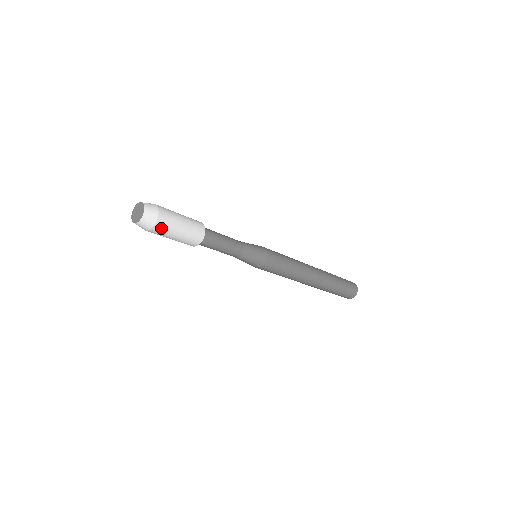
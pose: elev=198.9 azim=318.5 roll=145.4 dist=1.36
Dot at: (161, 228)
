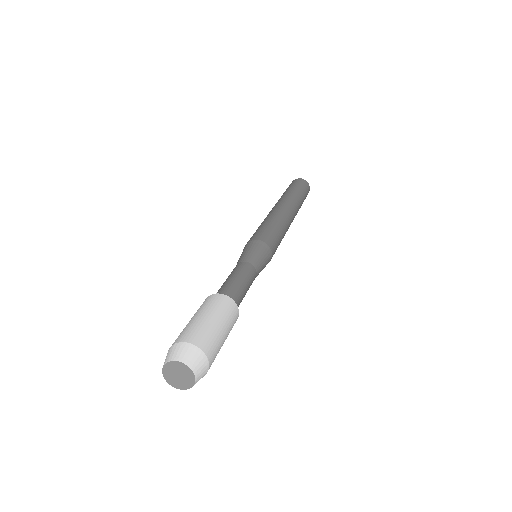
Dot at: (213, 355)
